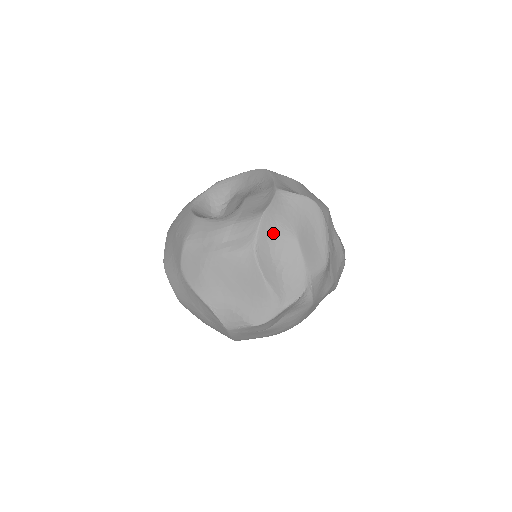
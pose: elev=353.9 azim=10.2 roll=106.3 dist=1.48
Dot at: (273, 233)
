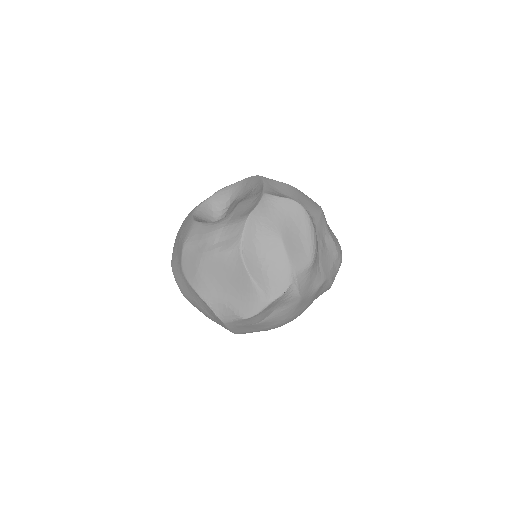
Dot at: (258, 234)
